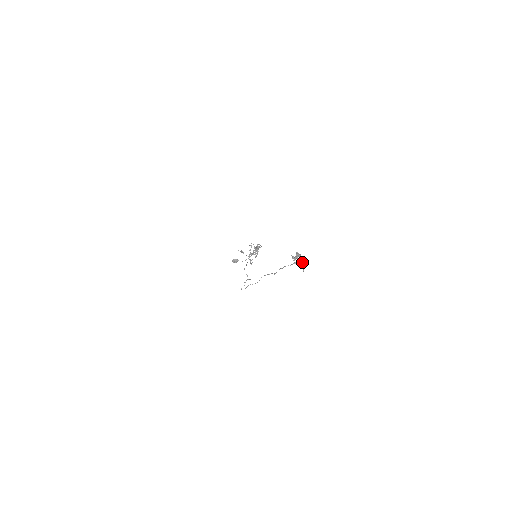
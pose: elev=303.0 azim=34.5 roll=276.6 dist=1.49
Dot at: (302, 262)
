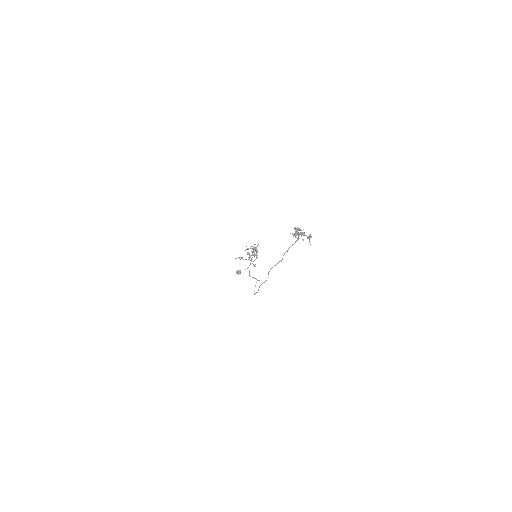
Dot at: (305, 235)
